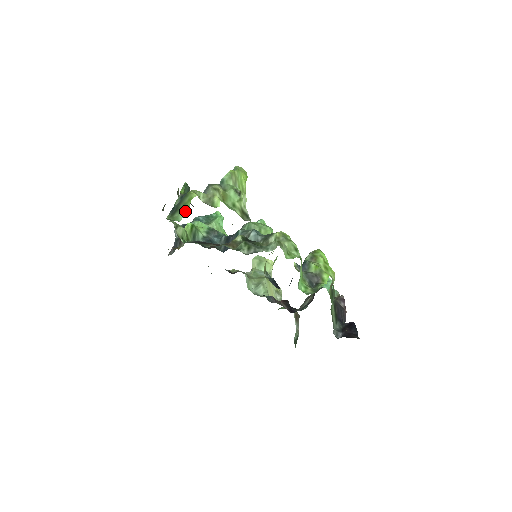
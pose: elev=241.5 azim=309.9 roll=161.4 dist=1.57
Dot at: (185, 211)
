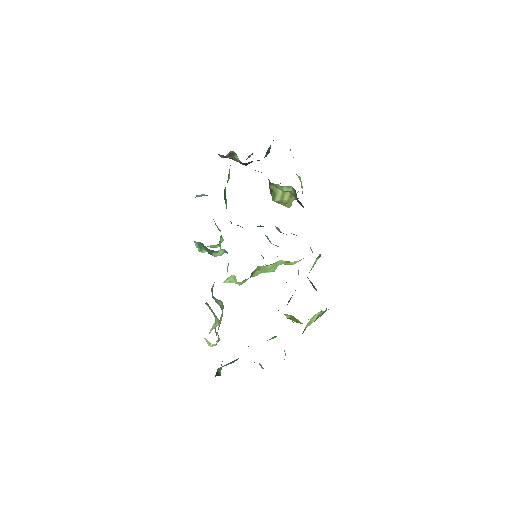
Dot at: occluded
